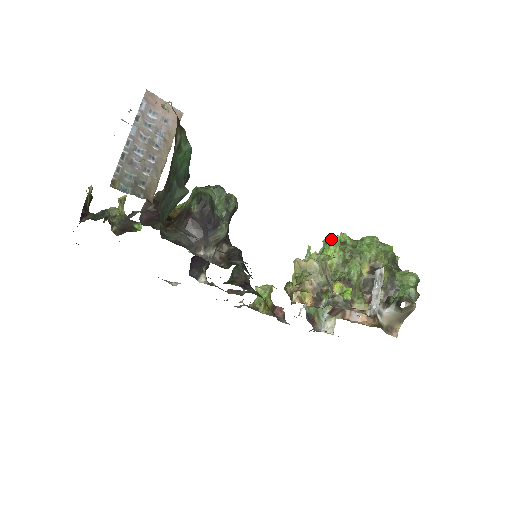
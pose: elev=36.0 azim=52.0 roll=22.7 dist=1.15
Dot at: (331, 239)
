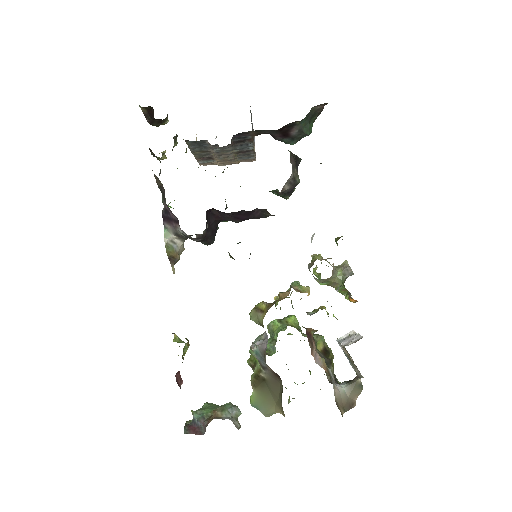
Dot at: occluded
